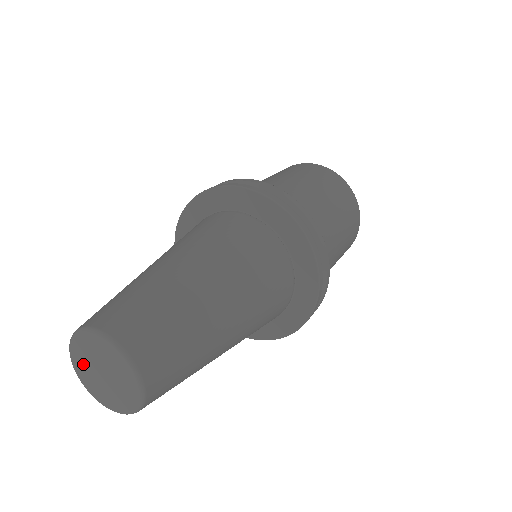
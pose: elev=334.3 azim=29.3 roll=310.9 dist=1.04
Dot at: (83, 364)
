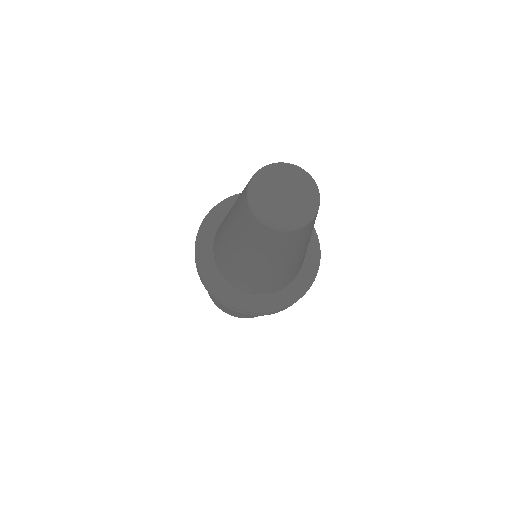
Dot at: (268, 206)
